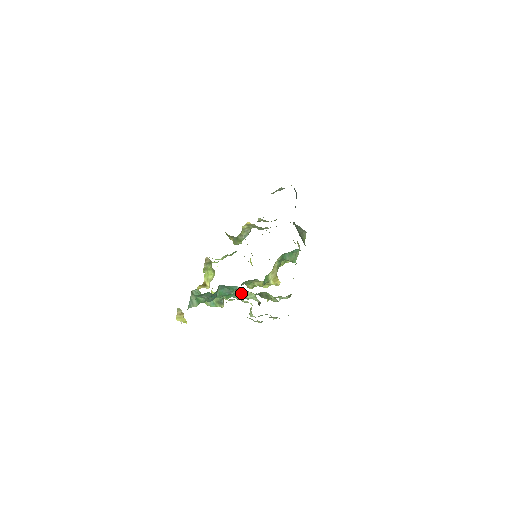
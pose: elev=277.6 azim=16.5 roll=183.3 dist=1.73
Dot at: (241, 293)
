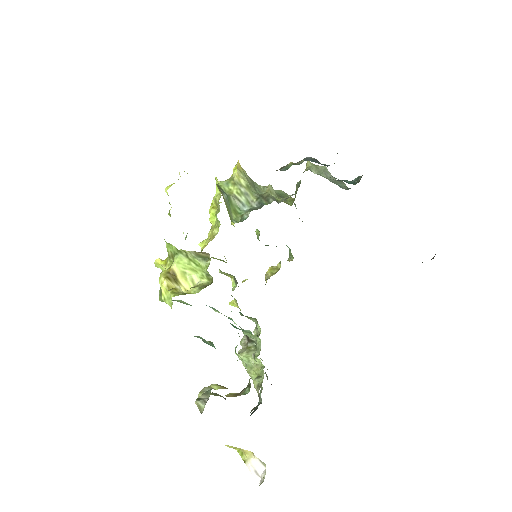
Dot at: occluded
